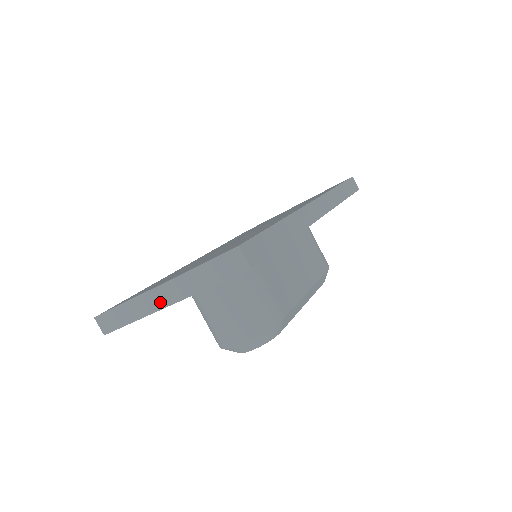
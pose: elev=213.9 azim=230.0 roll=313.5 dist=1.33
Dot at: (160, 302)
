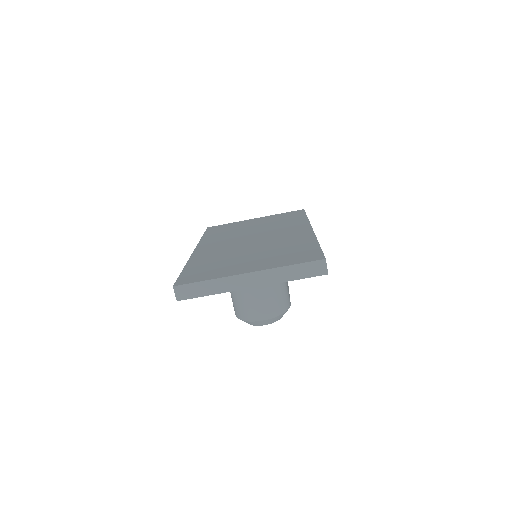
Dot at: (246, 284)
